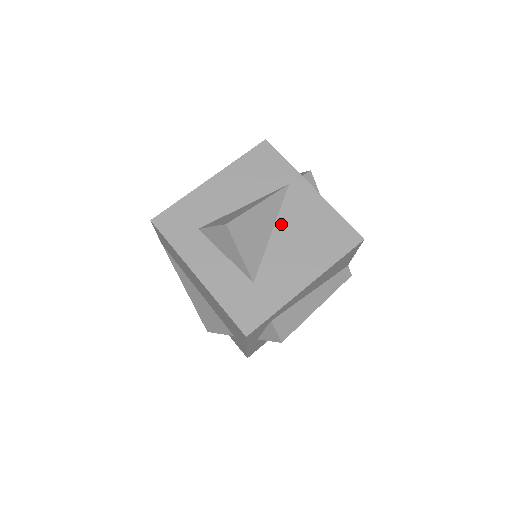
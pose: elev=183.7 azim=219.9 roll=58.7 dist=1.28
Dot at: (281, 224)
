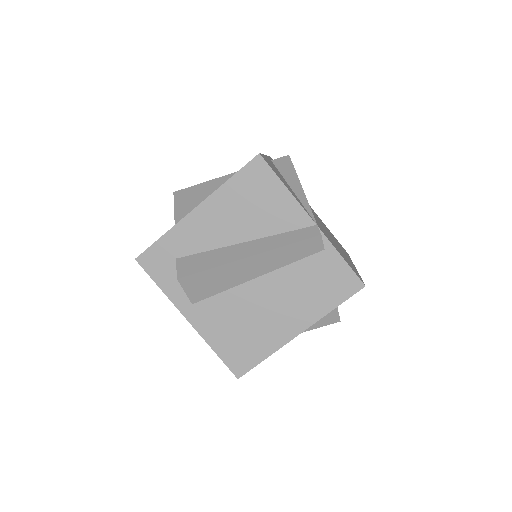
Dot at: occluded
